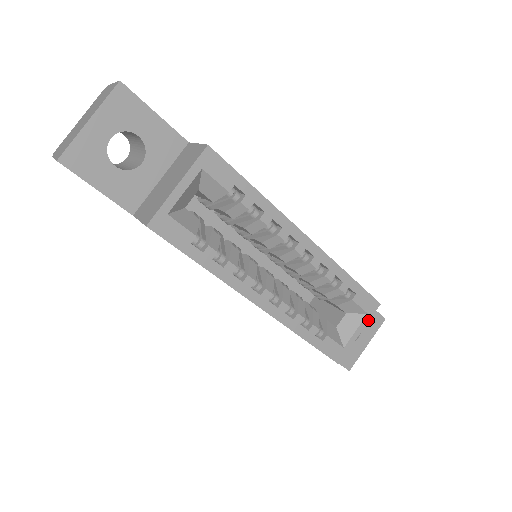
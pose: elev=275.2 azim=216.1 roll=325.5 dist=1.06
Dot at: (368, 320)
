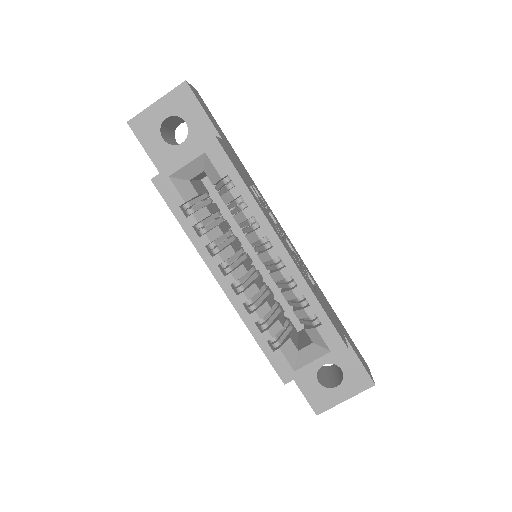
Dot at: (330, 358)
